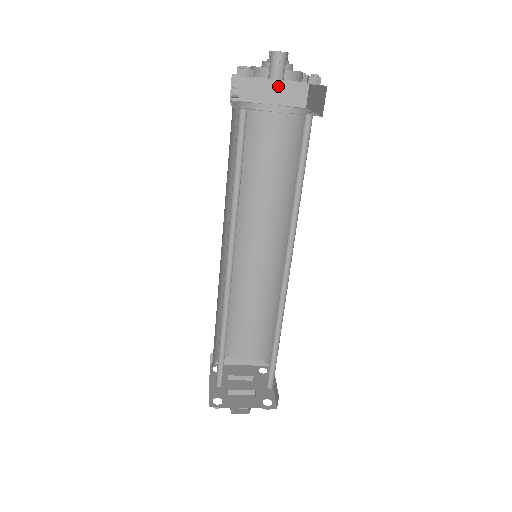
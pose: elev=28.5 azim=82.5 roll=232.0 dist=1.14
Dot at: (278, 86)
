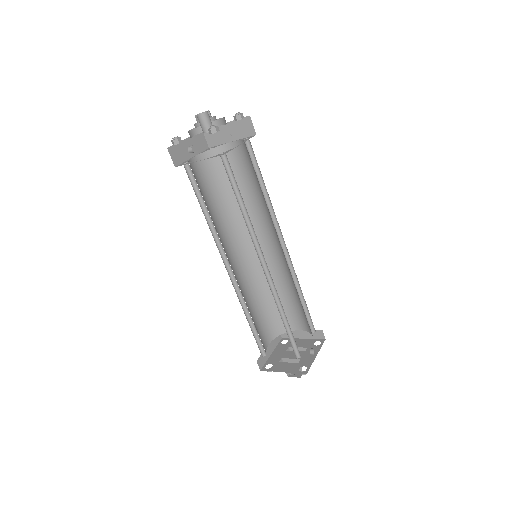
Dot at: (232, 127)
